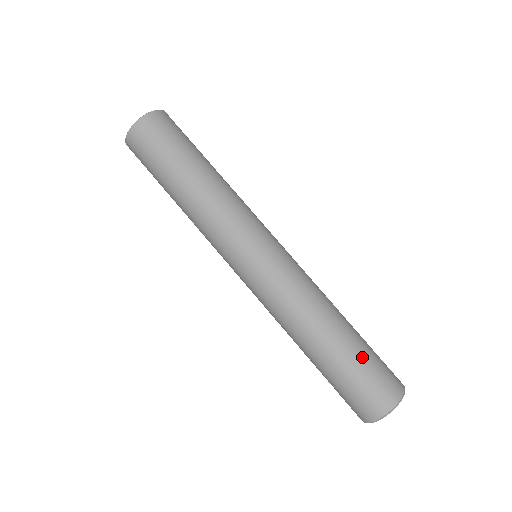
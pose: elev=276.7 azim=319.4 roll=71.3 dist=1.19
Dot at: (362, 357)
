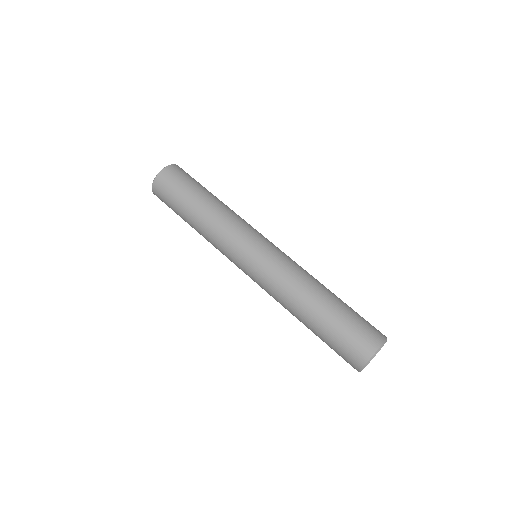
Dot at: (352, 309)
